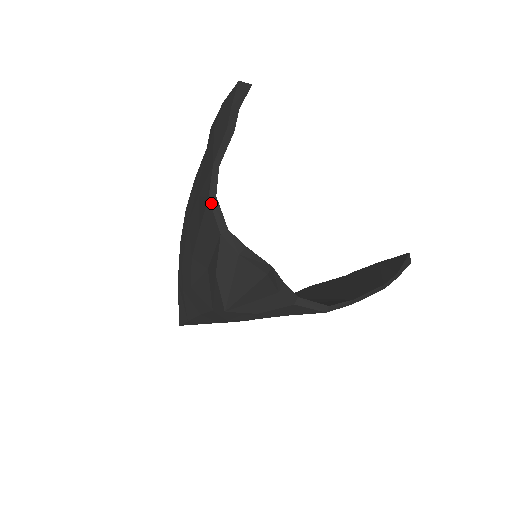
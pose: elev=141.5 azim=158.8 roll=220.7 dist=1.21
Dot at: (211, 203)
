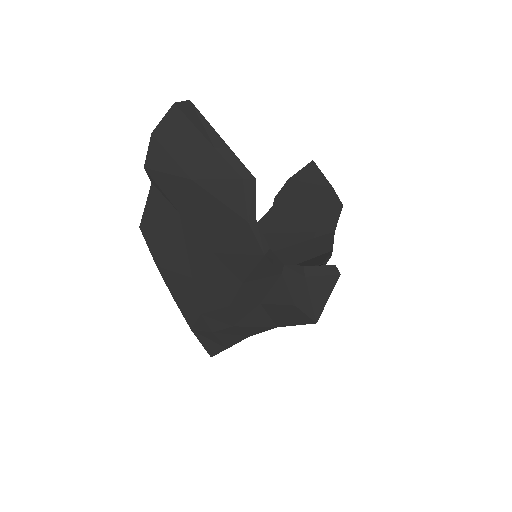
Dot at: (268, 257)
